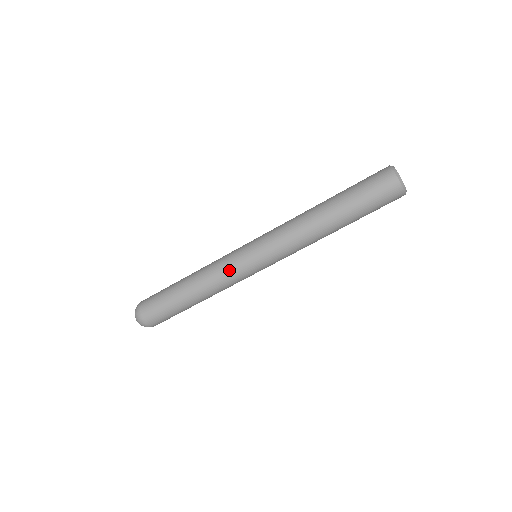
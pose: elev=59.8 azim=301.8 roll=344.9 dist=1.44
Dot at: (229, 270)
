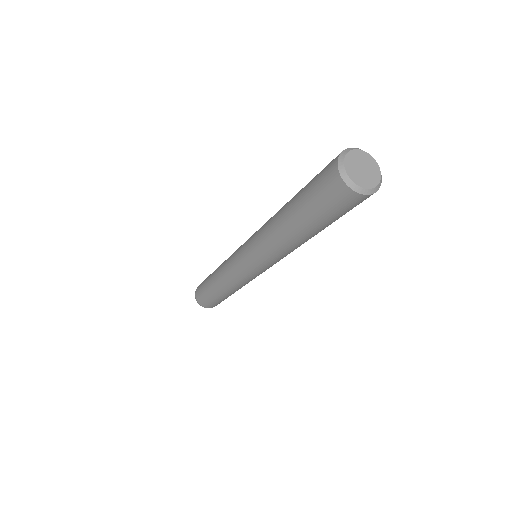
Dot at: (234, 276)
